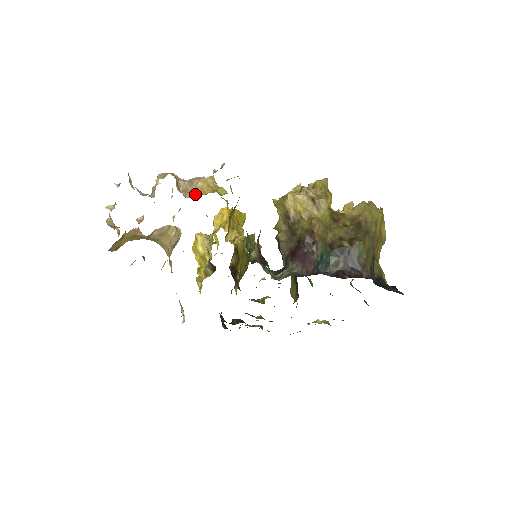
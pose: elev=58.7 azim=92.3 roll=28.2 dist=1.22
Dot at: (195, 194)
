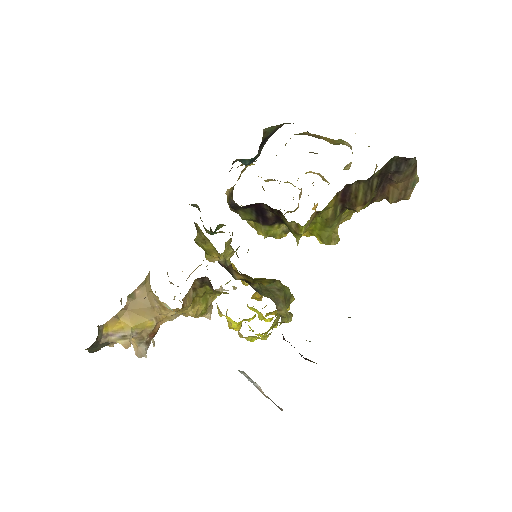
Dot at: occluded
